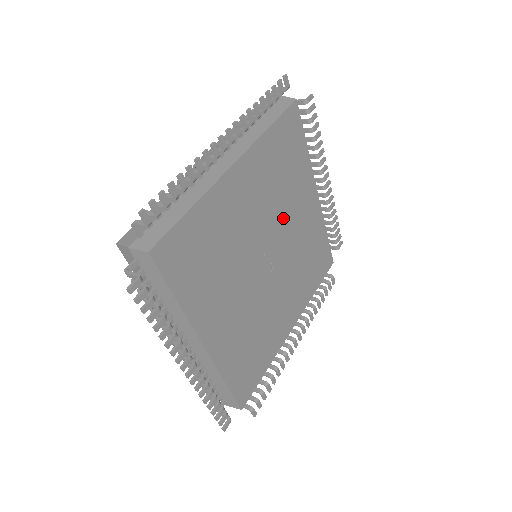
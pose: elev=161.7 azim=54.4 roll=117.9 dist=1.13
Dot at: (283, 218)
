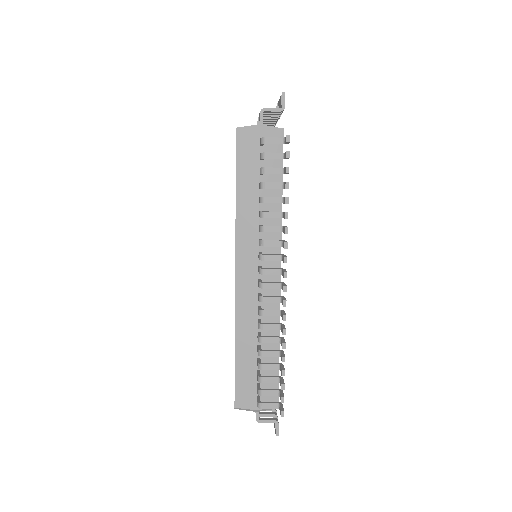
Dot at: occluded
